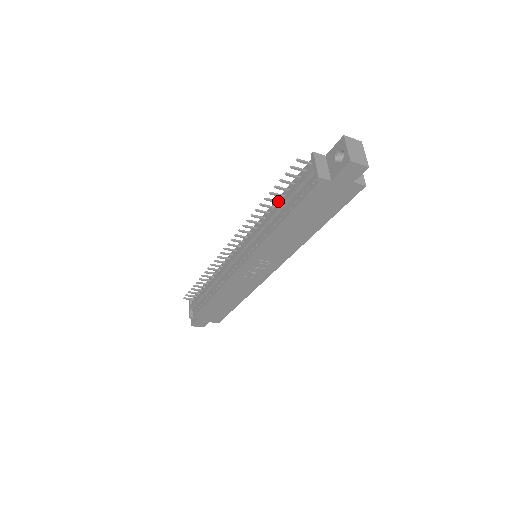
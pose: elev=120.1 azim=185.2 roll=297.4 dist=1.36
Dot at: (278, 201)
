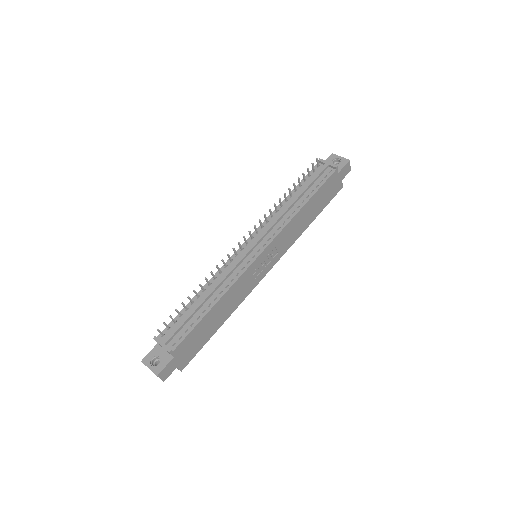
Dot at: (291, 195)
